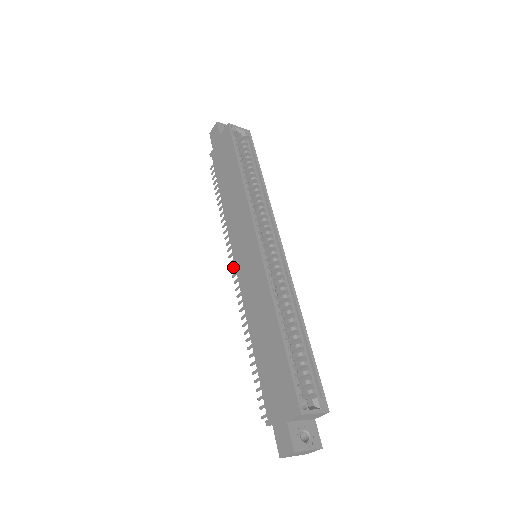
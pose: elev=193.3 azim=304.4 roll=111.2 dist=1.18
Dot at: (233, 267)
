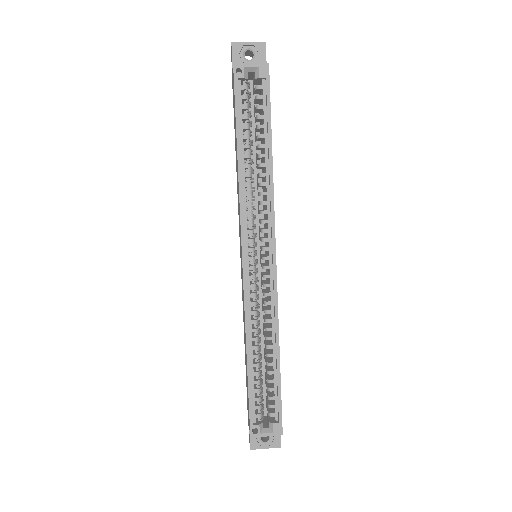
Dot at: occluded
